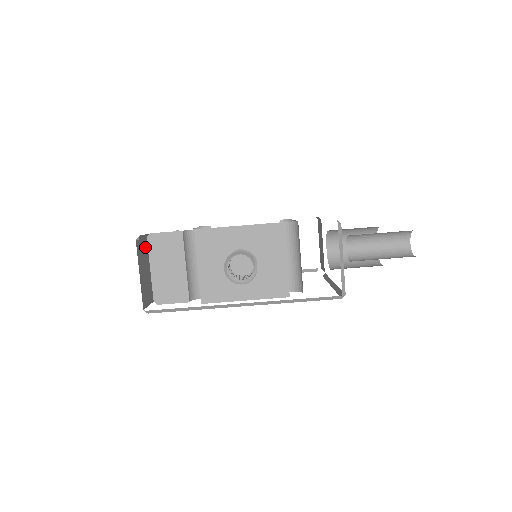
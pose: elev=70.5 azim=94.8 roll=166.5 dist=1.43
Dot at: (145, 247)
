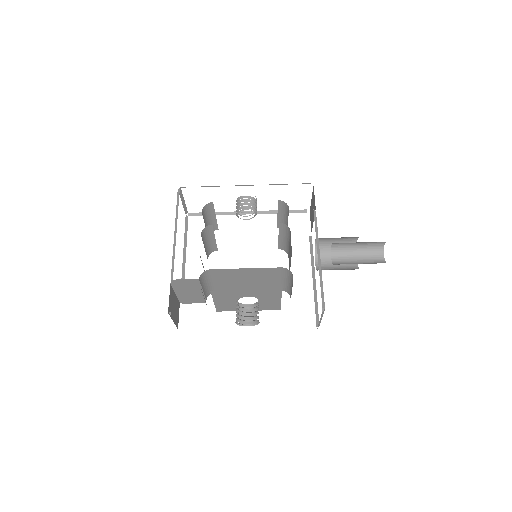
Dot at: (171, 293)
